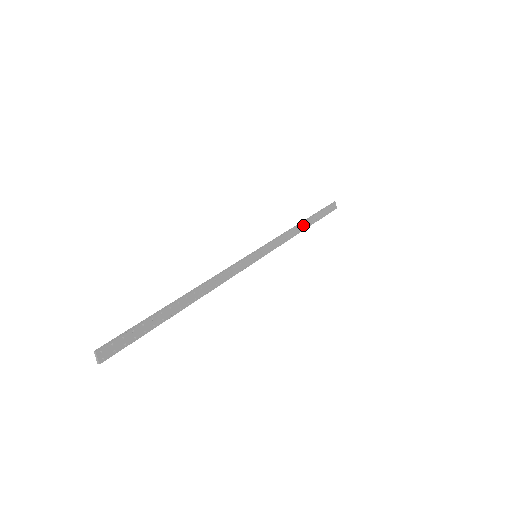
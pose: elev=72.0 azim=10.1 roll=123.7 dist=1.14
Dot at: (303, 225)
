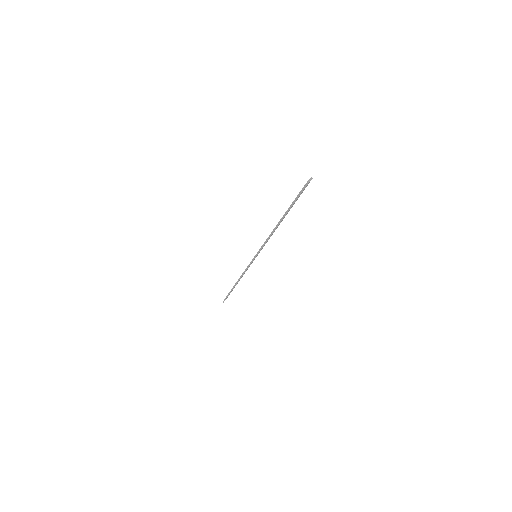
Dot at: occluded
